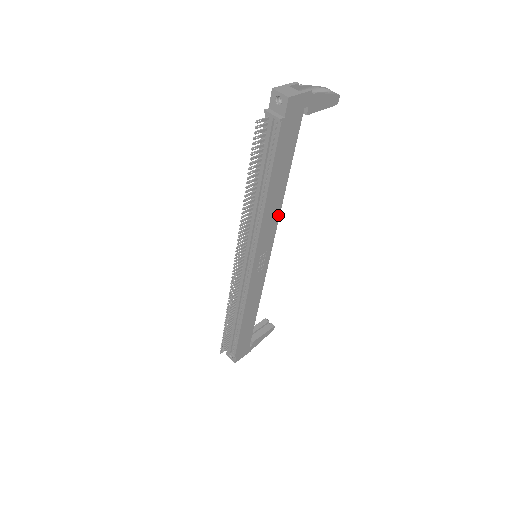
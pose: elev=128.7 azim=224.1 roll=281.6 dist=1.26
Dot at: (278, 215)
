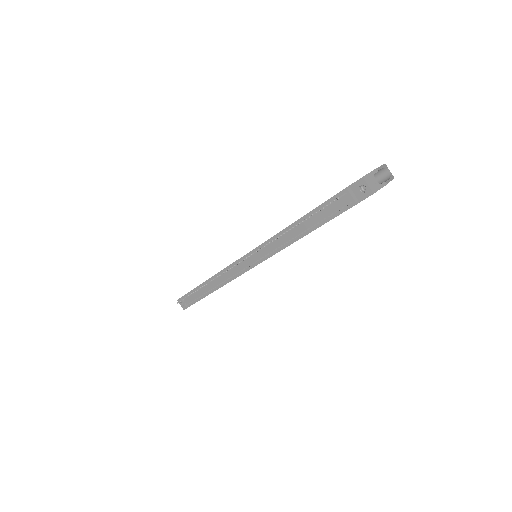
Dot at: occluded
